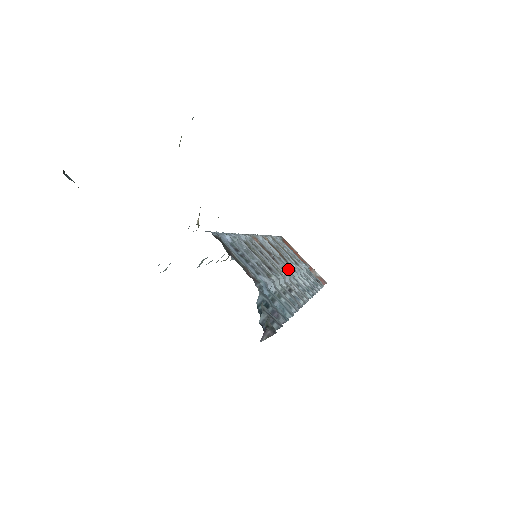
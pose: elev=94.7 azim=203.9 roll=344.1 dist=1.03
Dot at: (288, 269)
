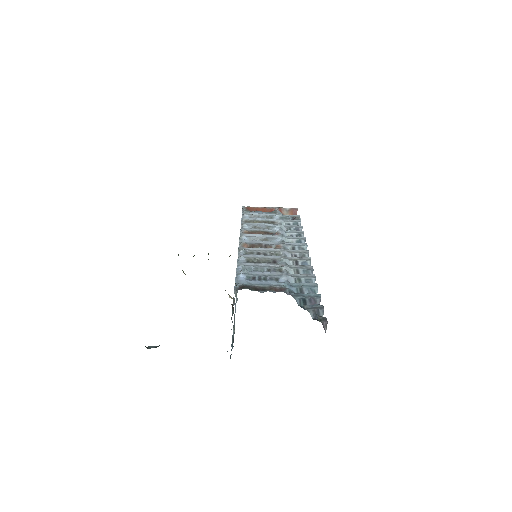
Dot at: (278, 241)
